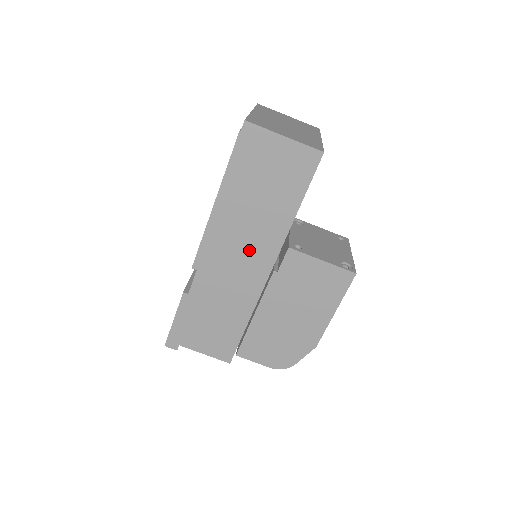
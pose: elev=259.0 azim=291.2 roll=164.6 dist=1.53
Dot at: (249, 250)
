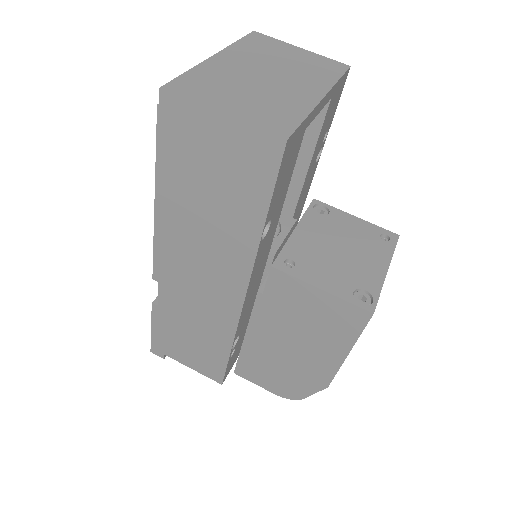
Dot at: (212, 268)
